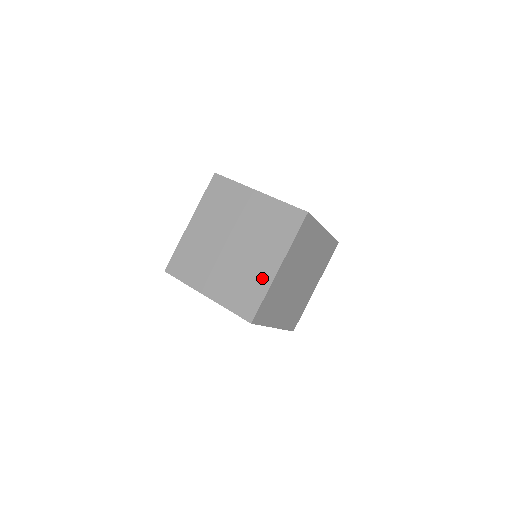
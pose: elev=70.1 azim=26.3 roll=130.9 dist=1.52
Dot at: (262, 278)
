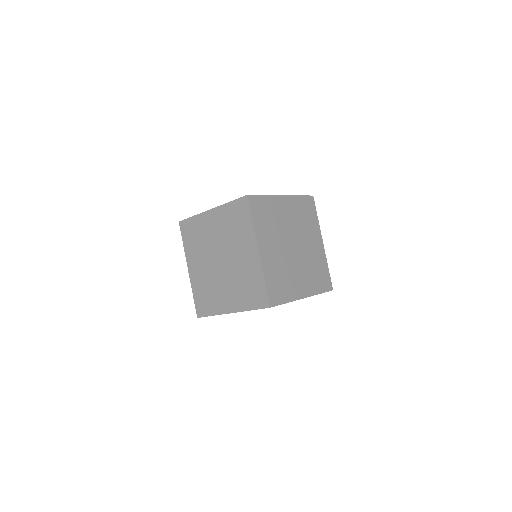
Dot at: (254, 268)
